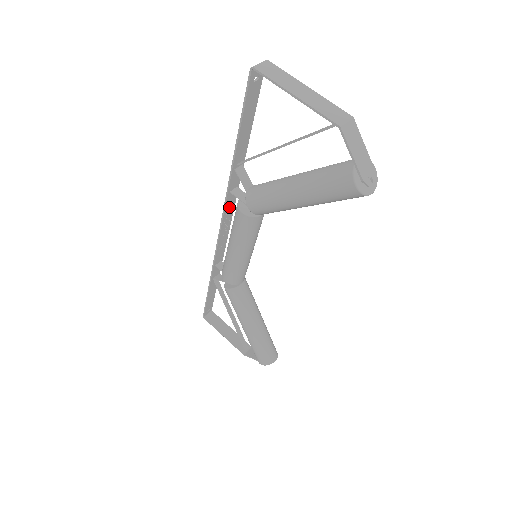
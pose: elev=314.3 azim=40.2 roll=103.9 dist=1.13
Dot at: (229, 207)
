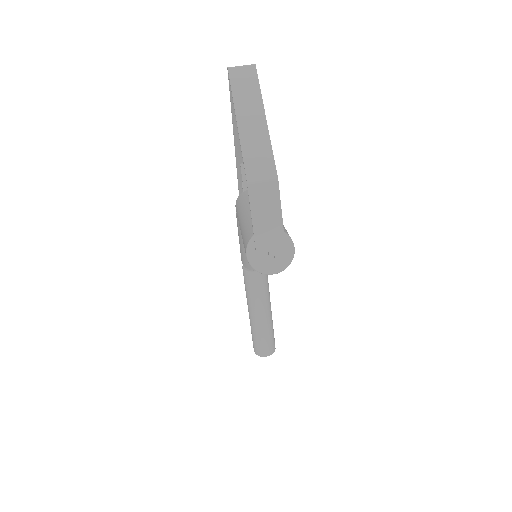
Dot at: occluded
